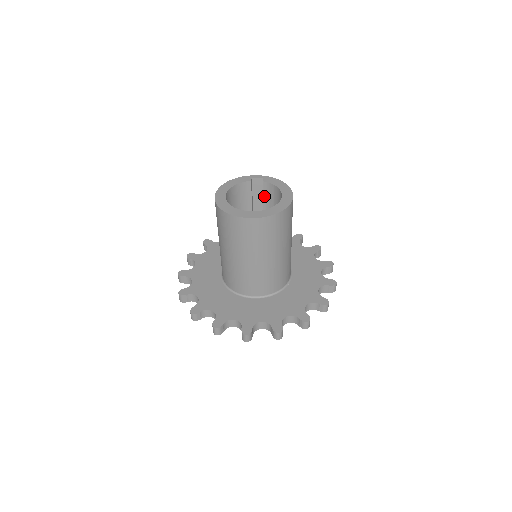
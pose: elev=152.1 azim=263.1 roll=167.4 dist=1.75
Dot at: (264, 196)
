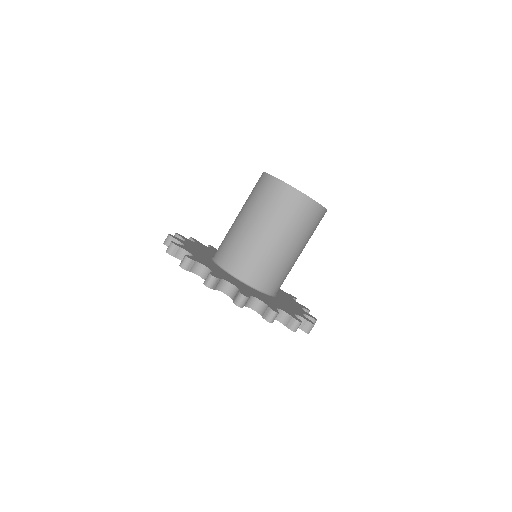
Dot at: occluded
